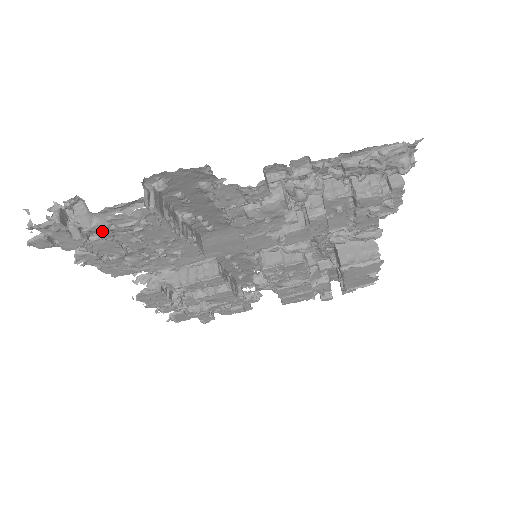
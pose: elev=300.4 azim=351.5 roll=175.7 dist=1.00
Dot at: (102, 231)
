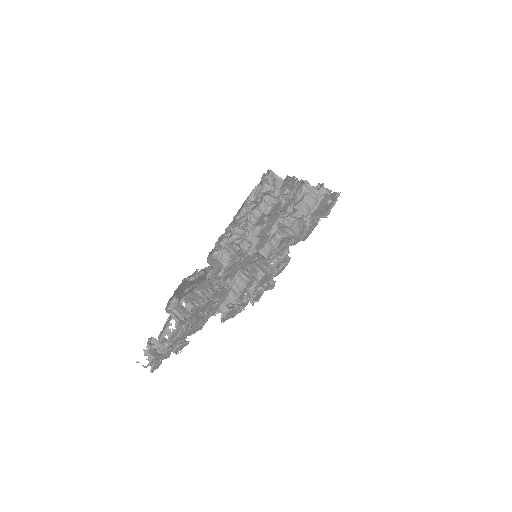
Dot at: (172, 343)
